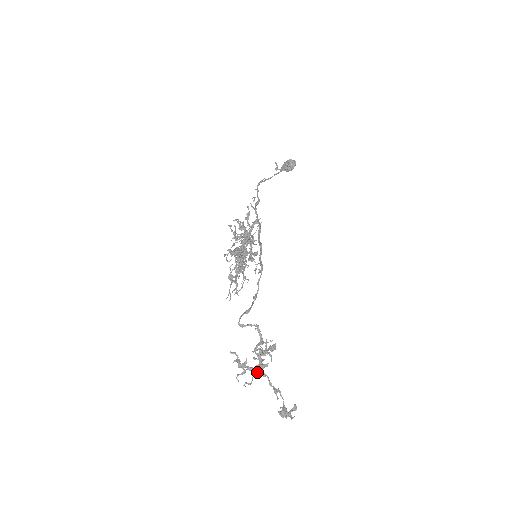
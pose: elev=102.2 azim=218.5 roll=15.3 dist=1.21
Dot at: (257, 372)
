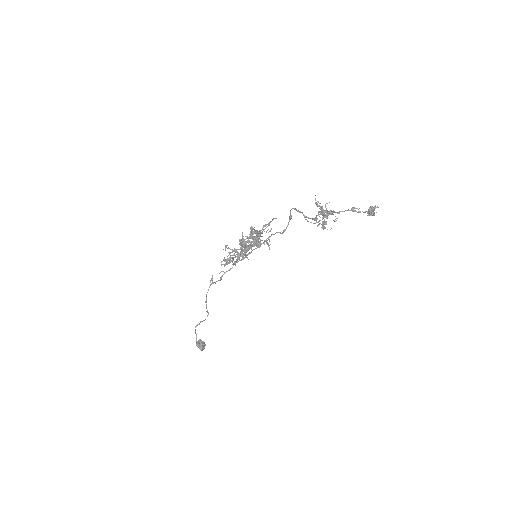
Dot at: (333, 212)
